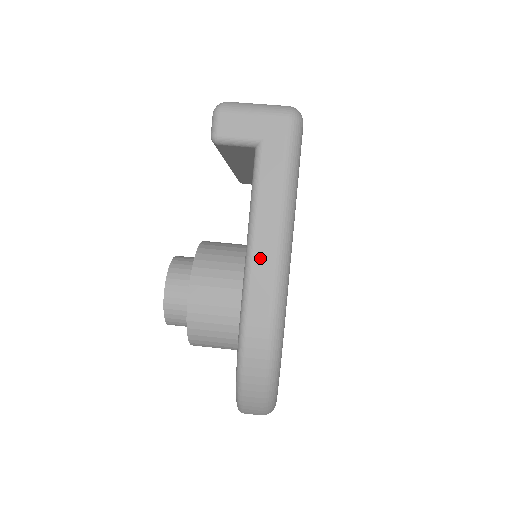
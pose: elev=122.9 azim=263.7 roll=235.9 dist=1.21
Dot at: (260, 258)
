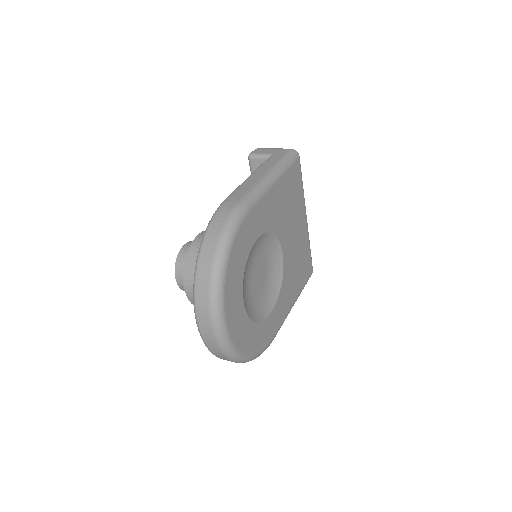
Dot at: (249, 182)
